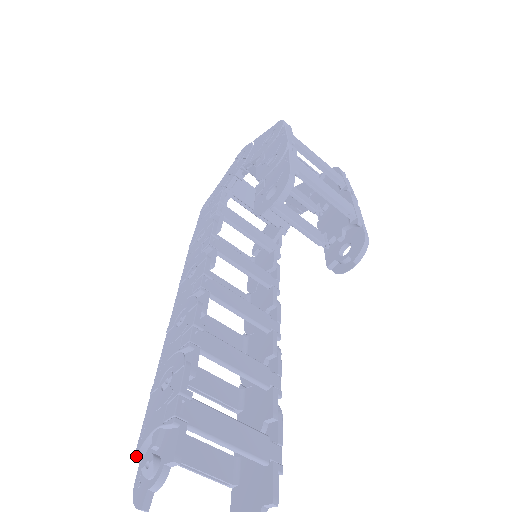
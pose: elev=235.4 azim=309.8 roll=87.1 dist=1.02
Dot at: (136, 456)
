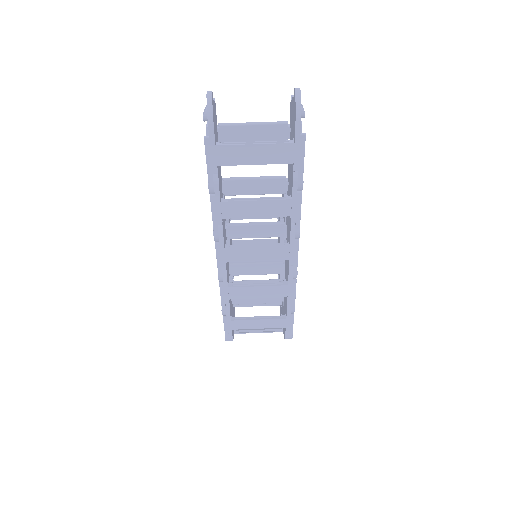
Dot at: (204, 138)
